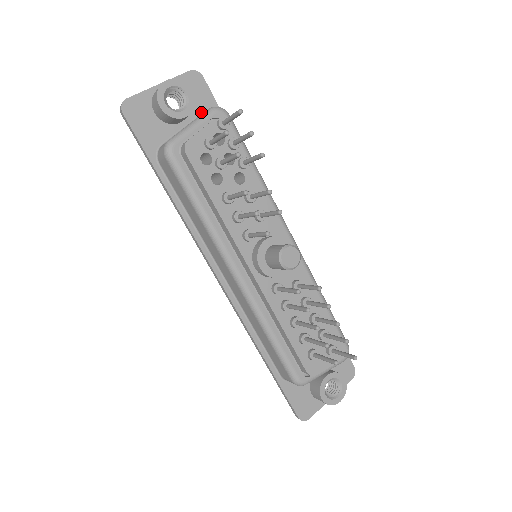
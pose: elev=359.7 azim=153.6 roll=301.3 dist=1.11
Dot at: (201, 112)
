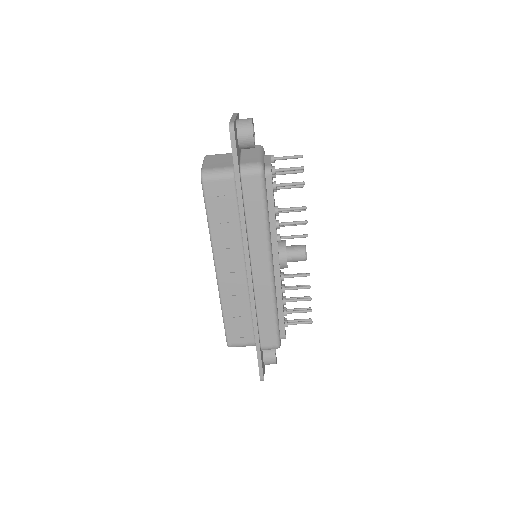
Dot at: occluded
